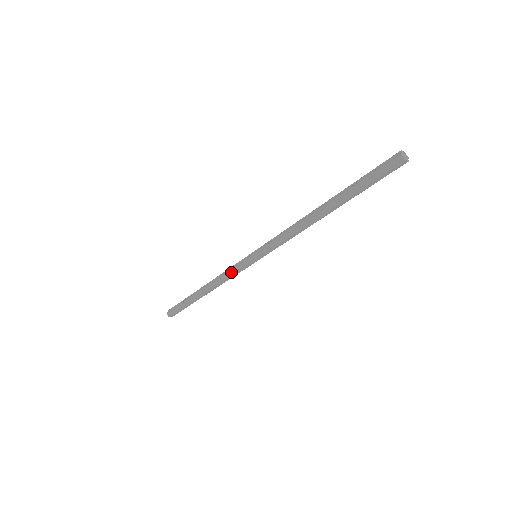
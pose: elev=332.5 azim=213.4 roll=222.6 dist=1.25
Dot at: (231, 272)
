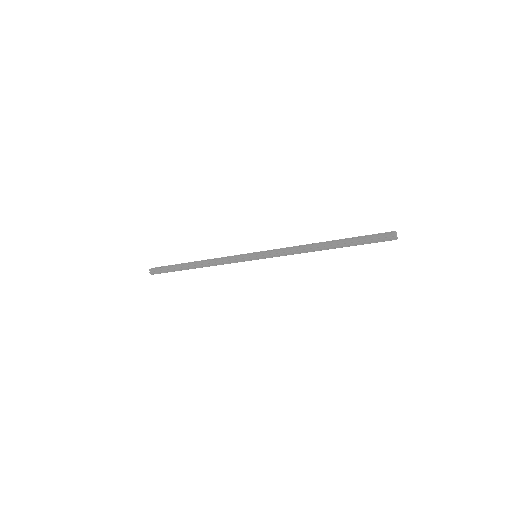
Dot at: (229, 259)
